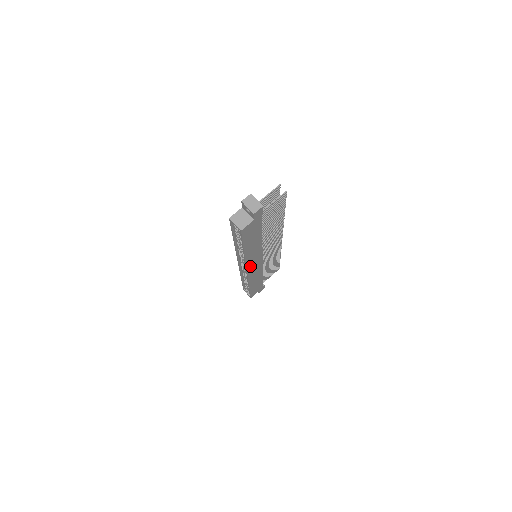
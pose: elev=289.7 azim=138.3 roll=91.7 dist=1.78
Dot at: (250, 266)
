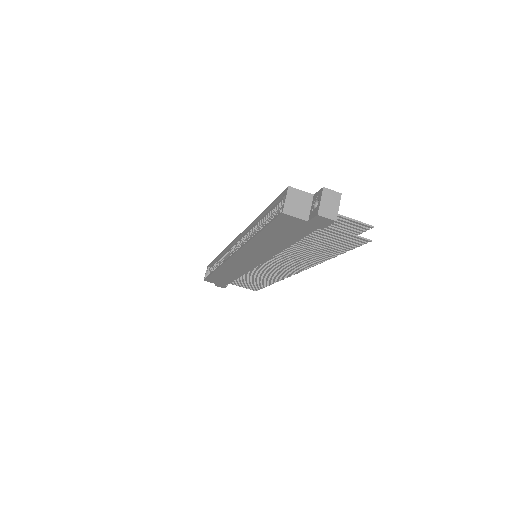
Dot at: (240, 256)
